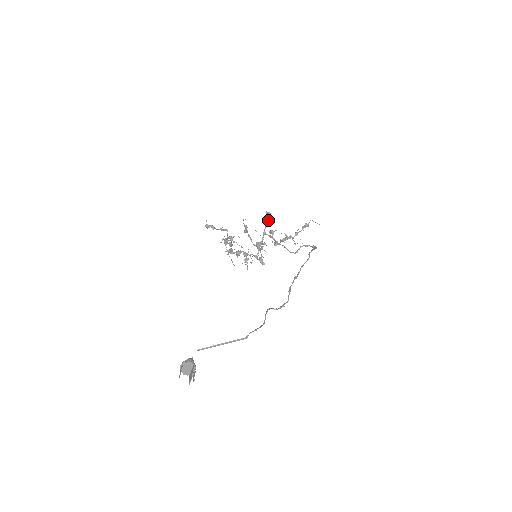
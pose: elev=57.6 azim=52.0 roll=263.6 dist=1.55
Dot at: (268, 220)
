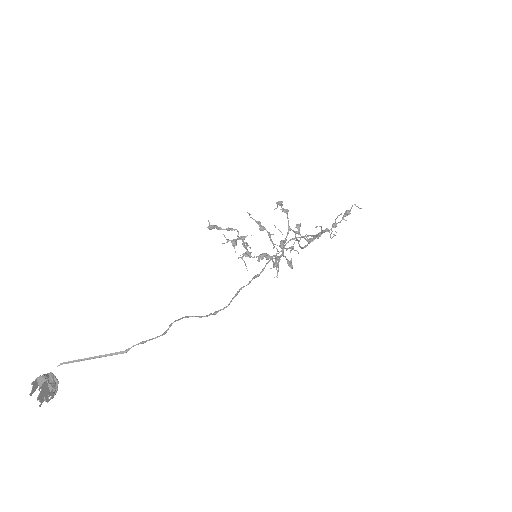
Dot at: (285, 211)
